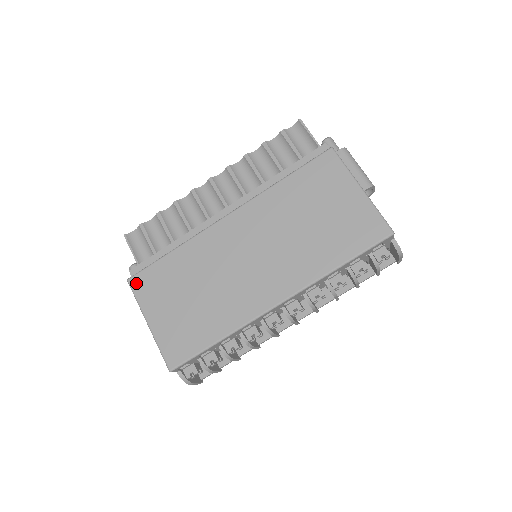
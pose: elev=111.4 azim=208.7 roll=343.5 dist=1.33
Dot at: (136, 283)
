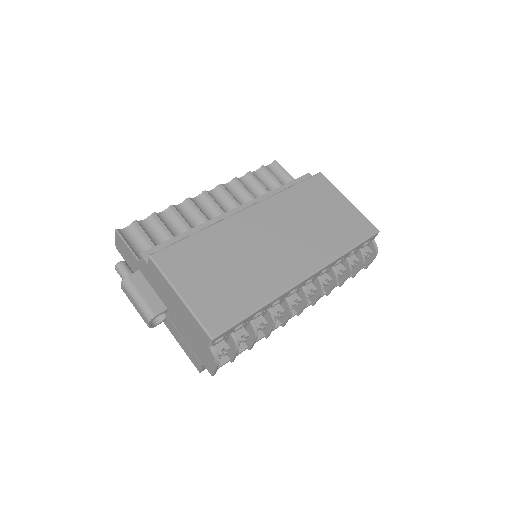
Dot at: (161, 258)
